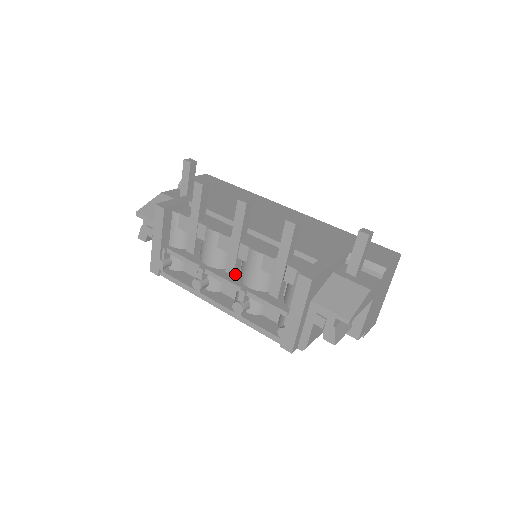
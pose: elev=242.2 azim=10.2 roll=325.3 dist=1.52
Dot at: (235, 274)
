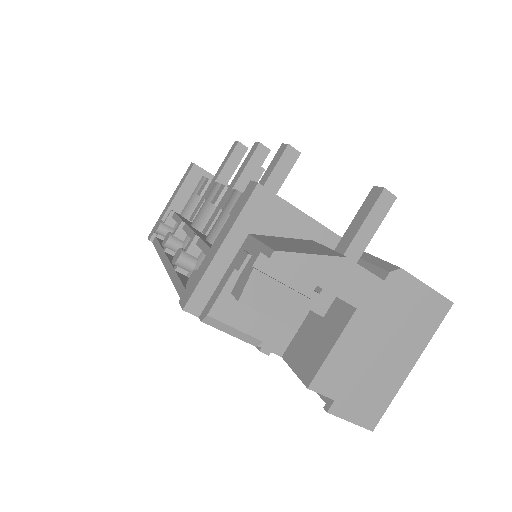
Dot at: occluded
